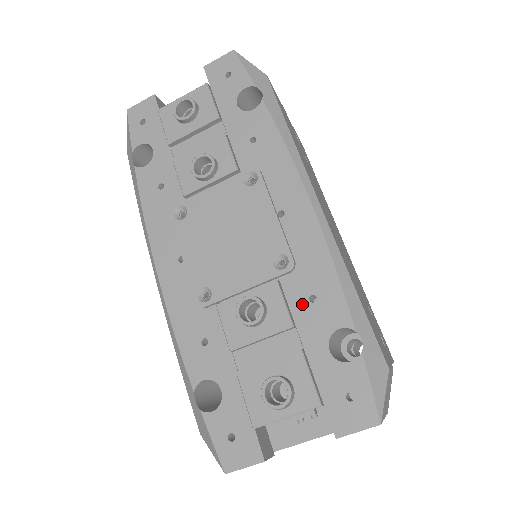
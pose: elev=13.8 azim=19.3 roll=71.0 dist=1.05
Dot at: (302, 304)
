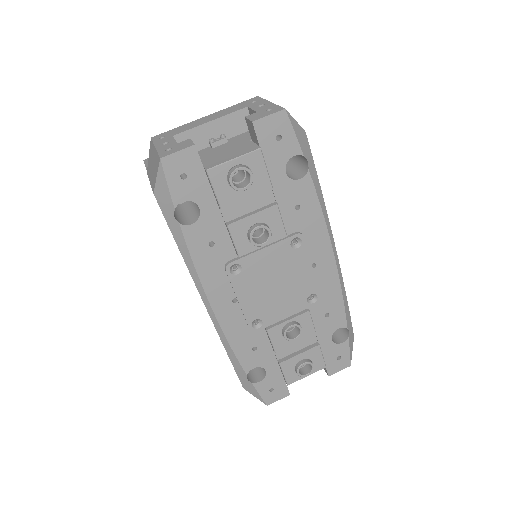
Dot at: (320, 319)
